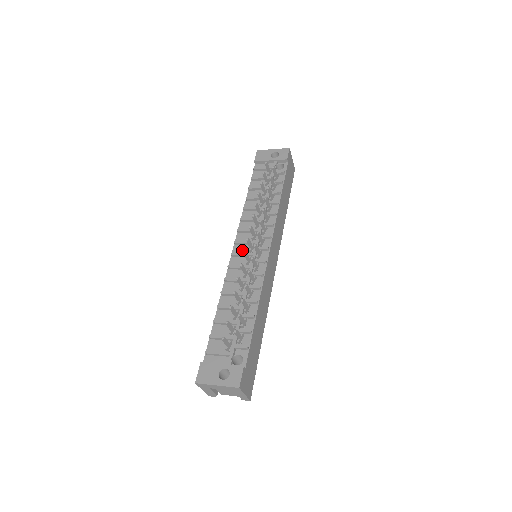
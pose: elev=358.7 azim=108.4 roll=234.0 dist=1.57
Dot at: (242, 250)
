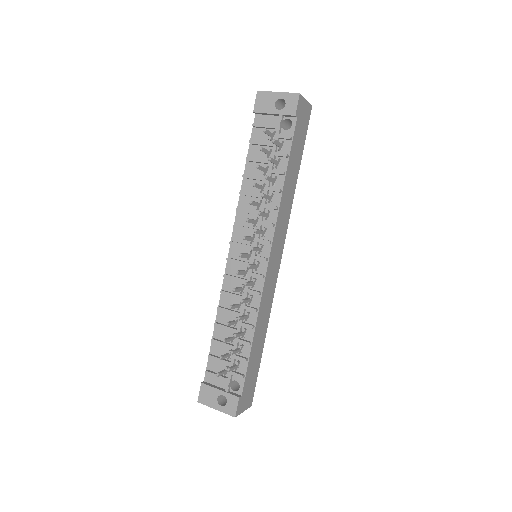
Dot at: (239, 254)
